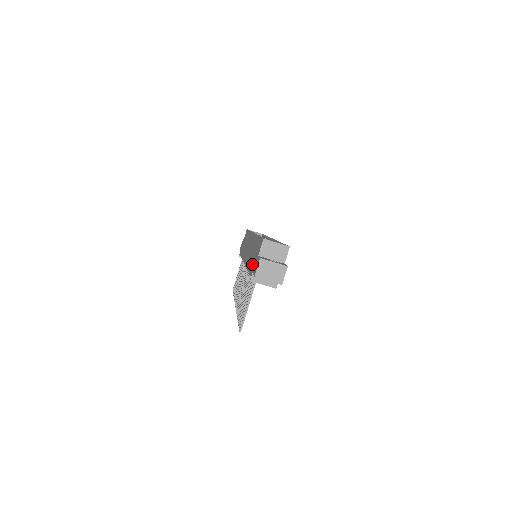
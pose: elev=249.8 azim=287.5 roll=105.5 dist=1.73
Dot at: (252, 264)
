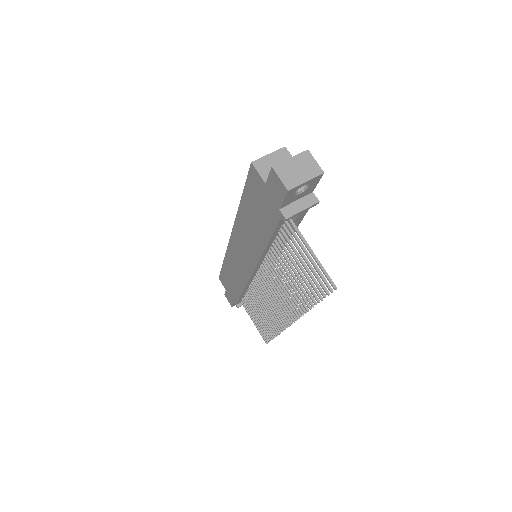
Dot at: (266, 217)
